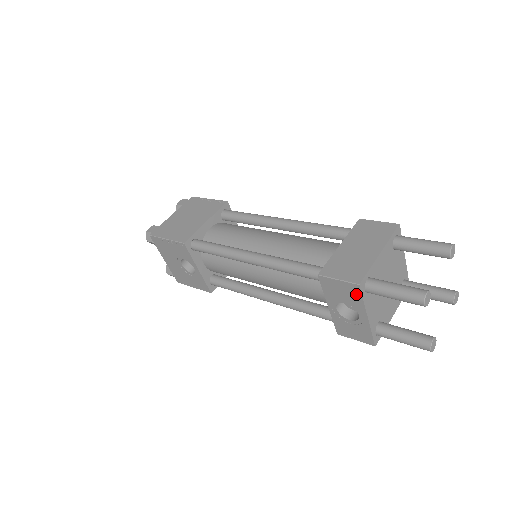
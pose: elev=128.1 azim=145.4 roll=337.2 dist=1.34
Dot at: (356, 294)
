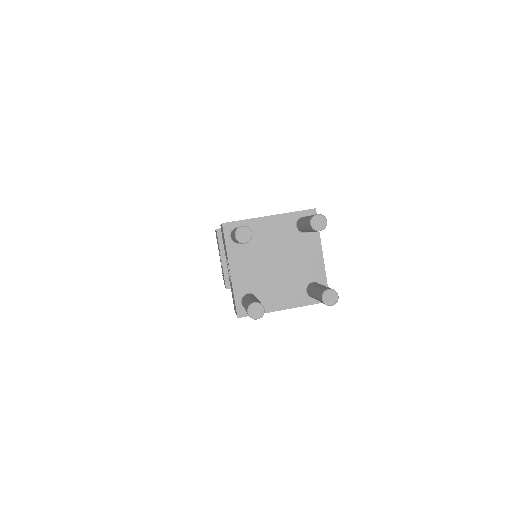
Dot at: (224, 238)
